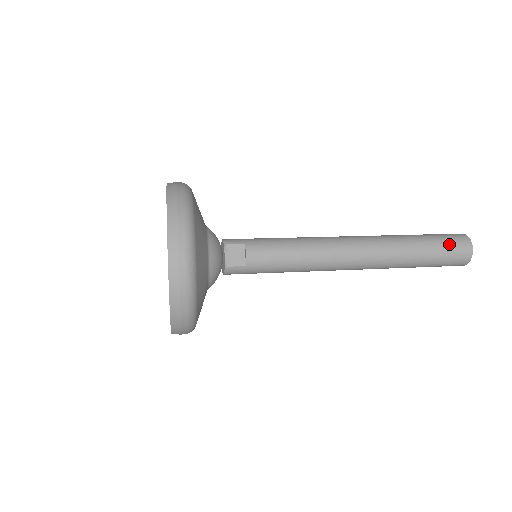
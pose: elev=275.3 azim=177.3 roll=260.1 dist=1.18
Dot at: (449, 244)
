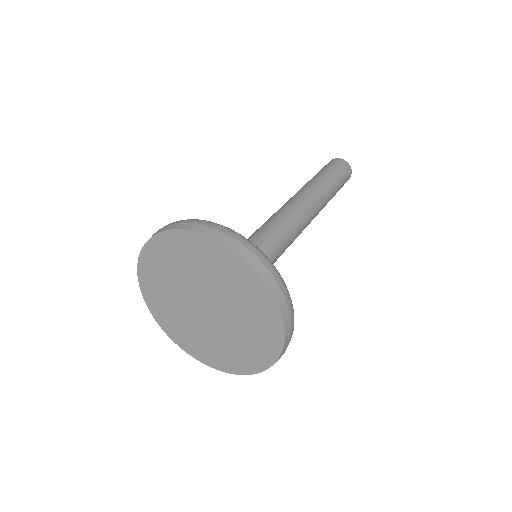
Dot at: (345, 179)
